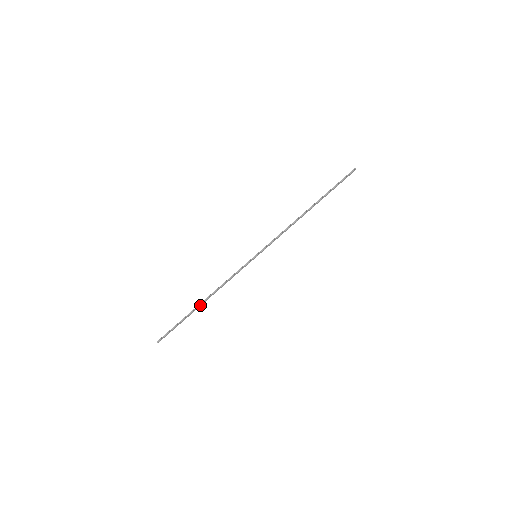
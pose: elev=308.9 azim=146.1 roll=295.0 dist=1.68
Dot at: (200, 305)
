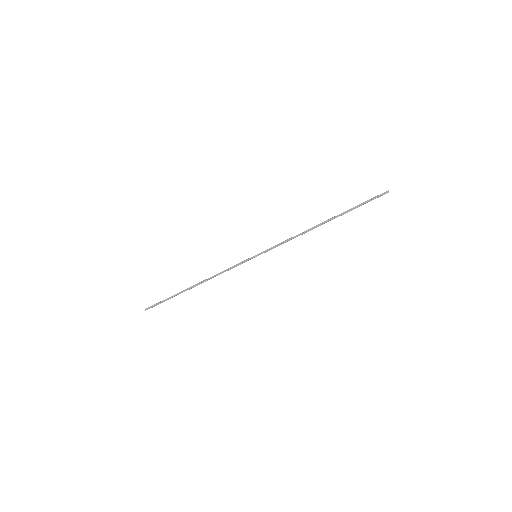
Dot at: (191, 287)
